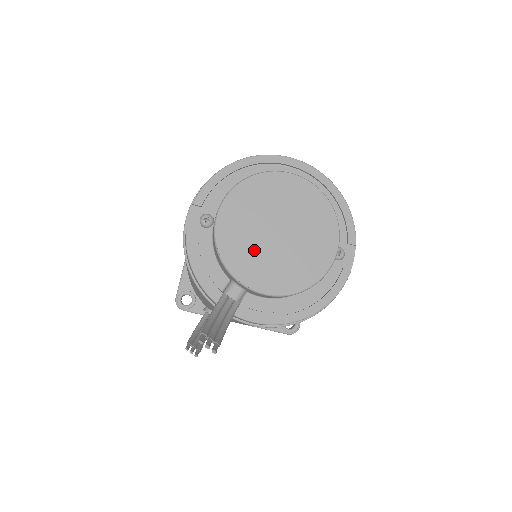
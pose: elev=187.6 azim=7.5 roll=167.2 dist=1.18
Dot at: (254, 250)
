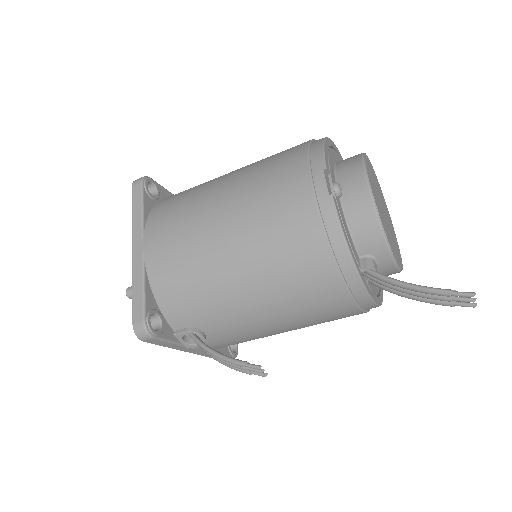
Dot at: (386, 224)
